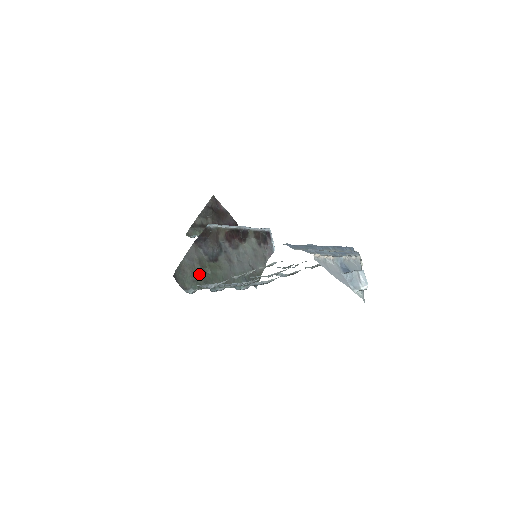
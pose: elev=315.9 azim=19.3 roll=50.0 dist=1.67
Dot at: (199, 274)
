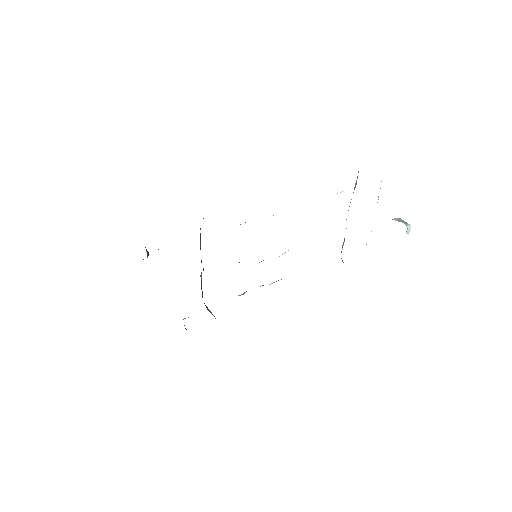
Dot at: occluded
